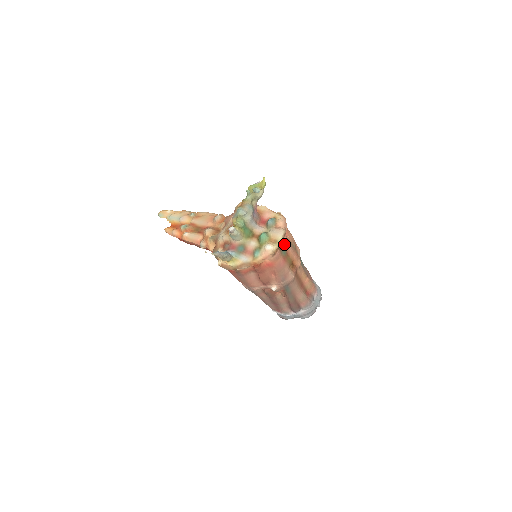
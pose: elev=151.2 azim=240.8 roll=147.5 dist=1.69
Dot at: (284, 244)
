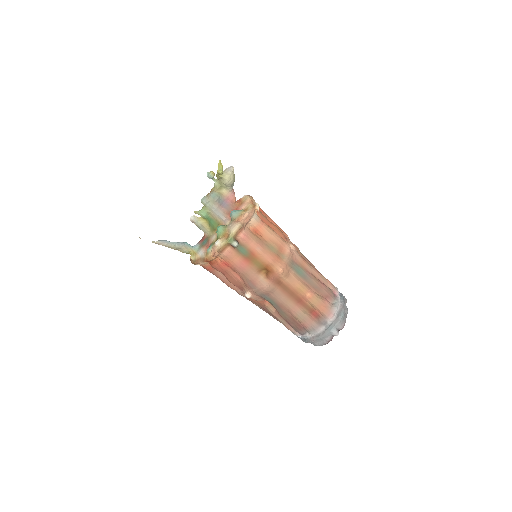
Dot at: (242, 242)
